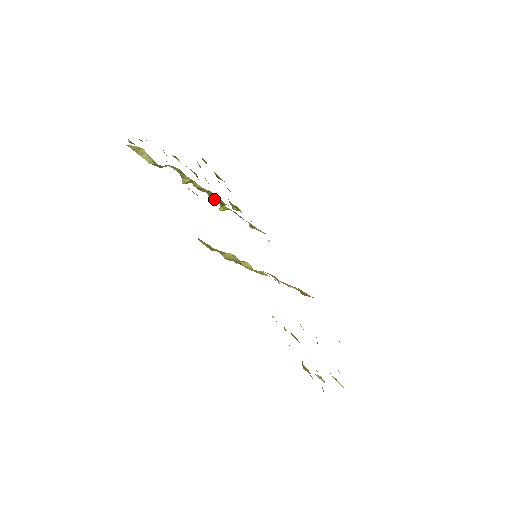
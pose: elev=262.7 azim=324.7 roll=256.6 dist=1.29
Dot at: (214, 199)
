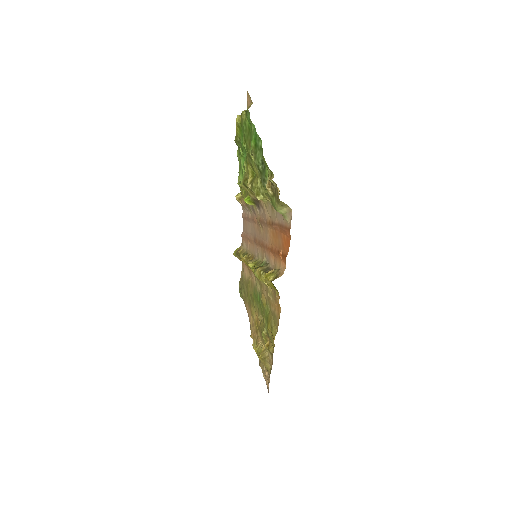
Dot at: (250, 195)
